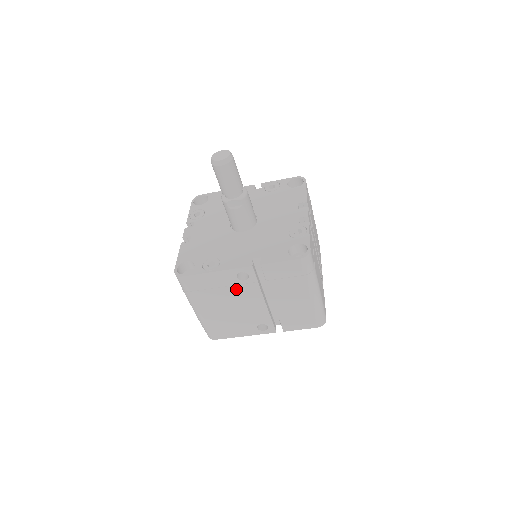
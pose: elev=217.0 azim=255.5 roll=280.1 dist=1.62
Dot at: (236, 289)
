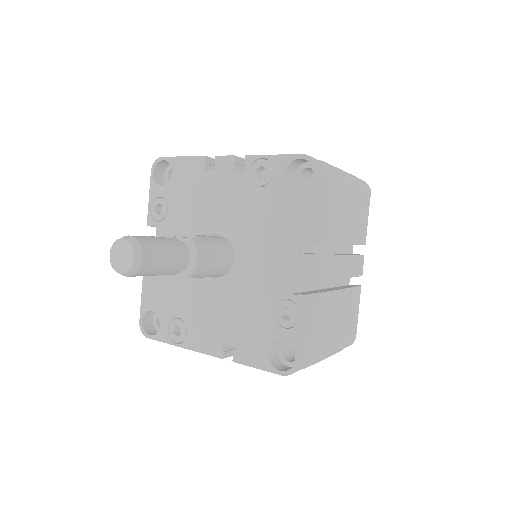
Dot at: occluded
